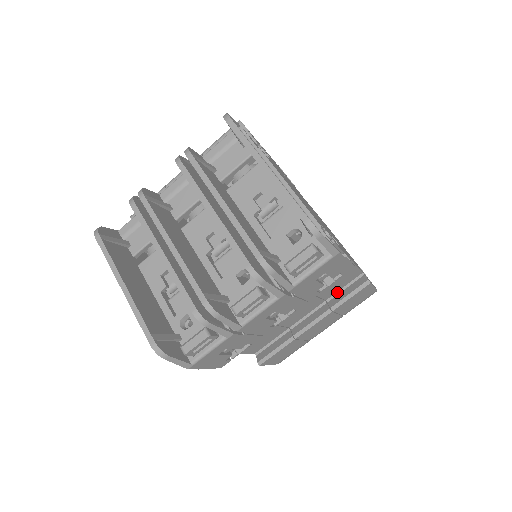
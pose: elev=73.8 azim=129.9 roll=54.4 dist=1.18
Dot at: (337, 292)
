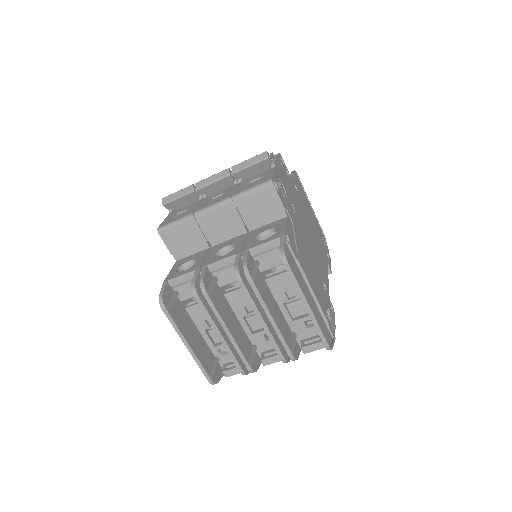
Dot at: occluded
